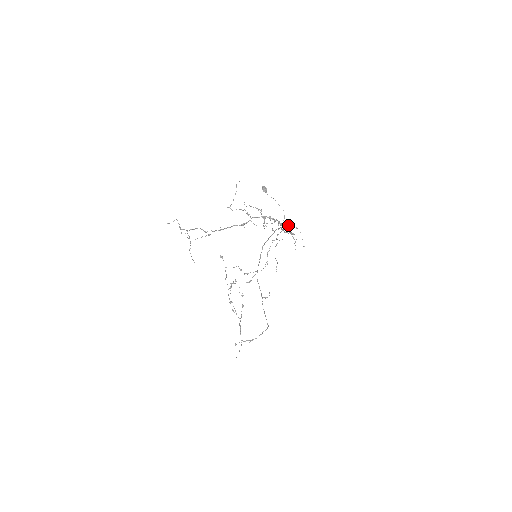
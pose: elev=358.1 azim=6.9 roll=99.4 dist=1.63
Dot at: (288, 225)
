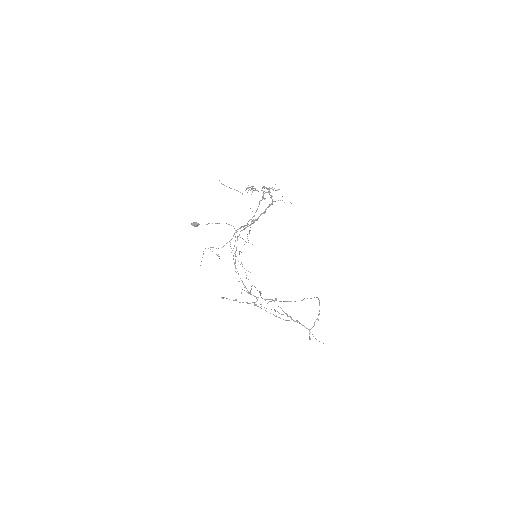
Dot at: occluded
